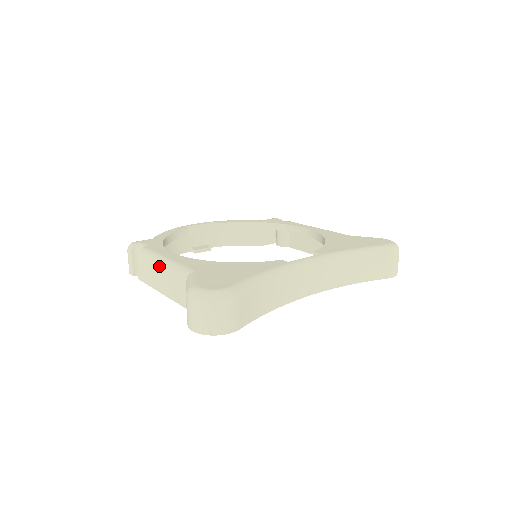
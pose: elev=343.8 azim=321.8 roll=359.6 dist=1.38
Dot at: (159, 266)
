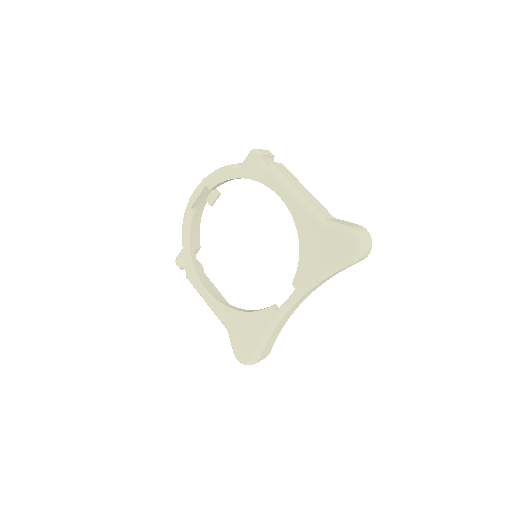
Dot at: occluded
